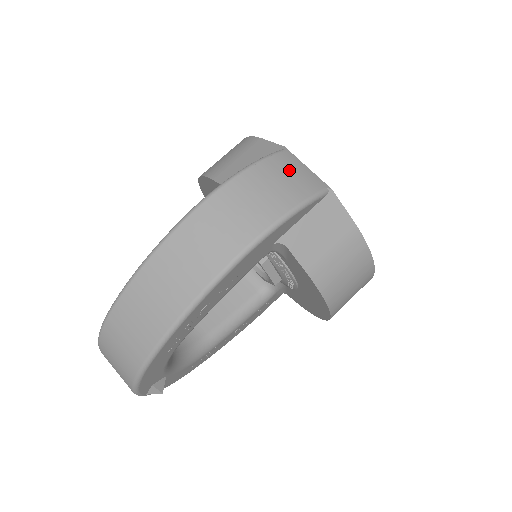
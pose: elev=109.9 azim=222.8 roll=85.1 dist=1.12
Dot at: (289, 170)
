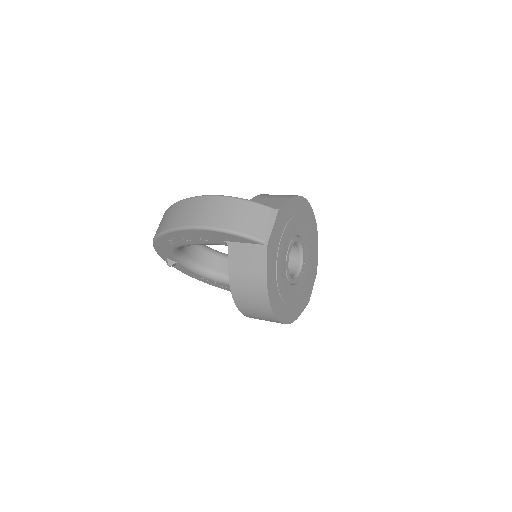
Dot at: (259, 218)
